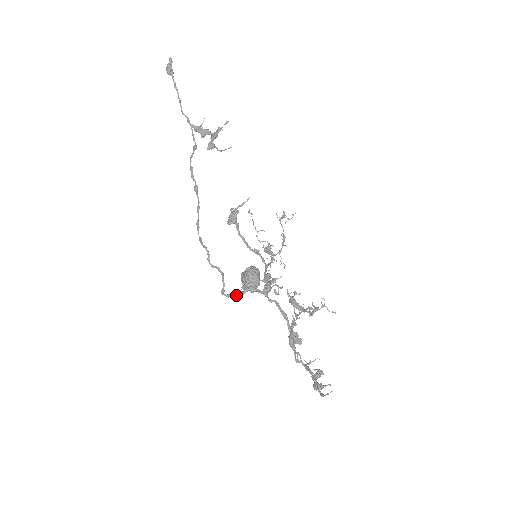
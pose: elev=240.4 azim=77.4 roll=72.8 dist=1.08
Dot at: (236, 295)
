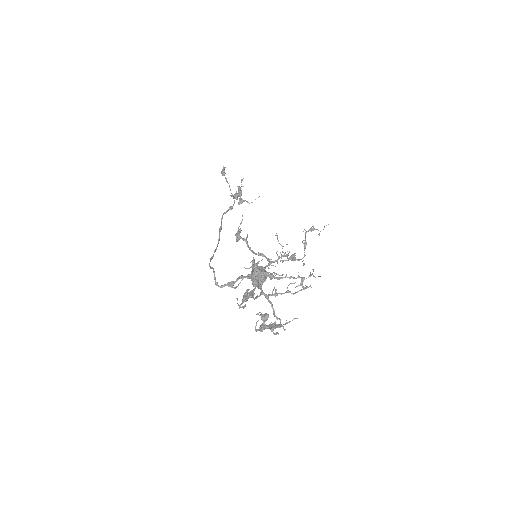
Dot at: (229, 285)
